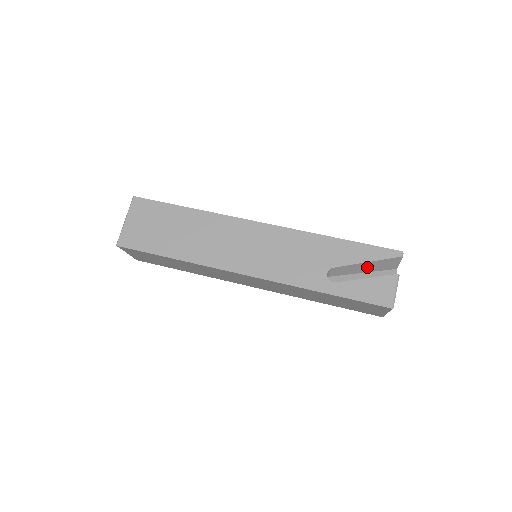
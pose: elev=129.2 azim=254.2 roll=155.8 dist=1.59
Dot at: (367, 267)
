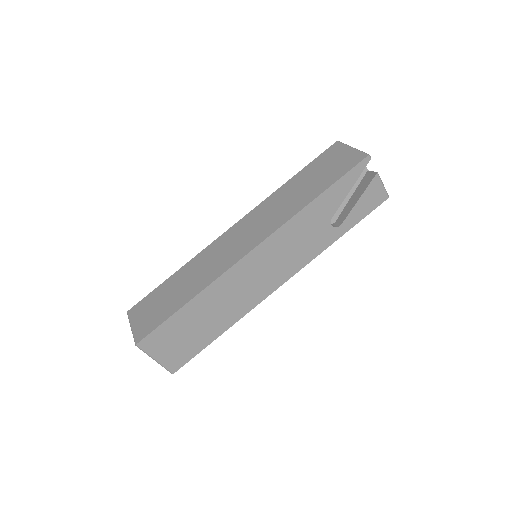
Dot at: occluded
